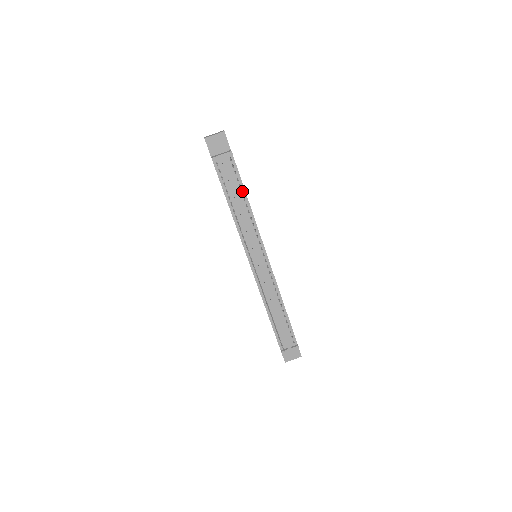
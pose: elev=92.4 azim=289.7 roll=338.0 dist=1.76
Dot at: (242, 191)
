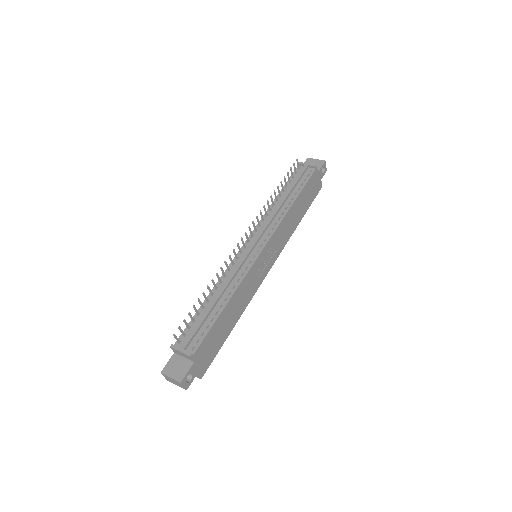
Dot at: occluded
